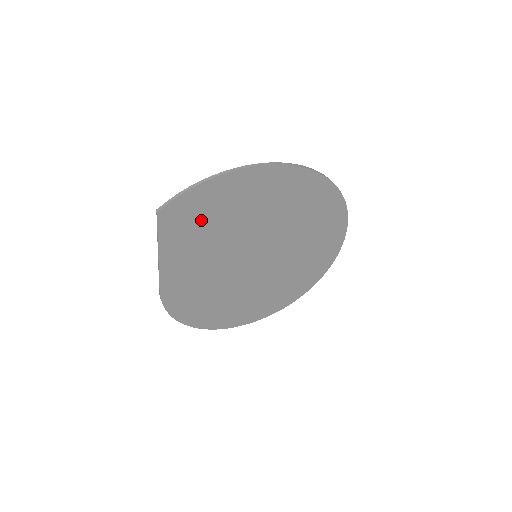
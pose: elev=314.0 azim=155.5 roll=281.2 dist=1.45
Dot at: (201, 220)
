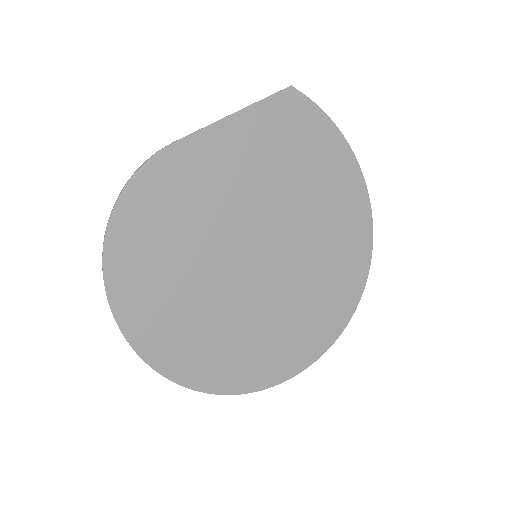
Dot at: (292, 146)
